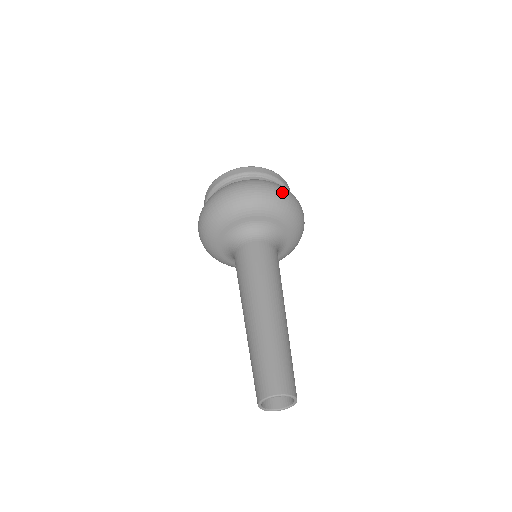
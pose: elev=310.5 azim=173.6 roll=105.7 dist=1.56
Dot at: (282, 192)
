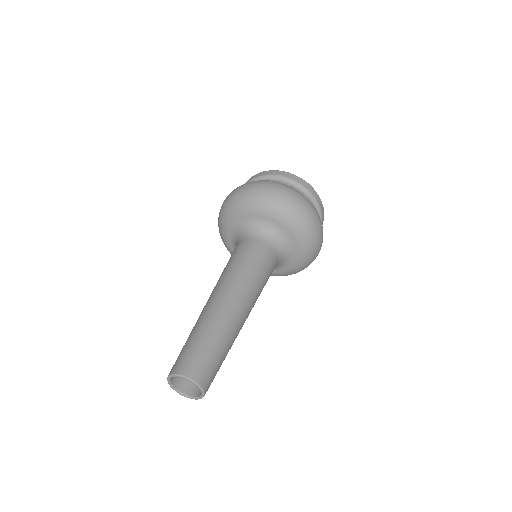
Dot at: (297, 199)
